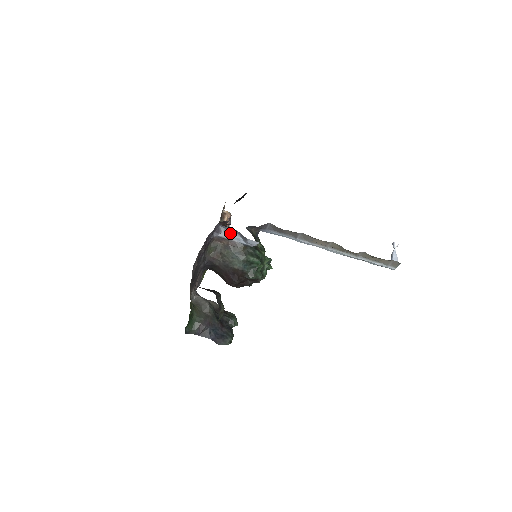
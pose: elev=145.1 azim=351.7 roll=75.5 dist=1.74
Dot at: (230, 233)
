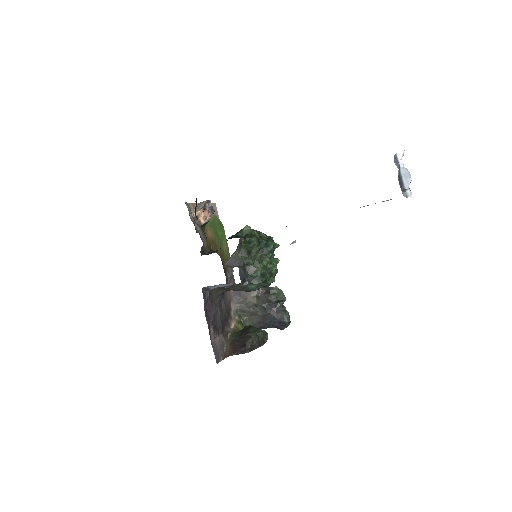
Dot at: (218, 286)
